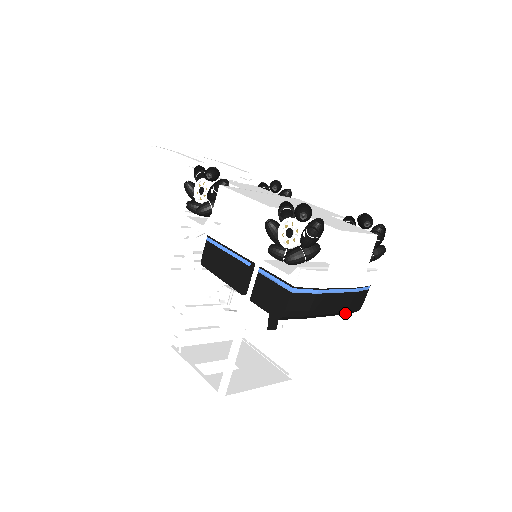
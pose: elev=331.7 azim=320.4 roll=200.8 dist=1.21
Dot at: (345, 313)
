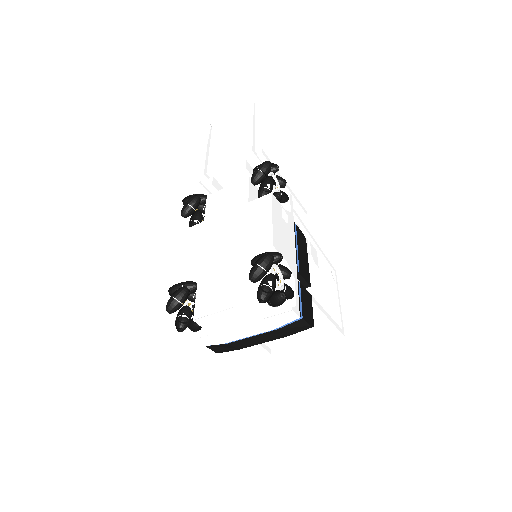
Dot at: (292, 334)
